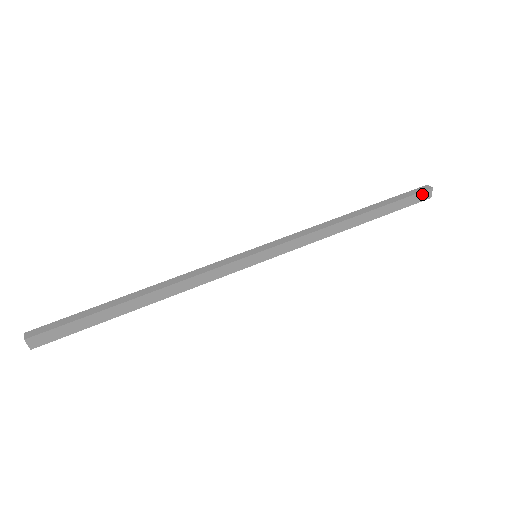
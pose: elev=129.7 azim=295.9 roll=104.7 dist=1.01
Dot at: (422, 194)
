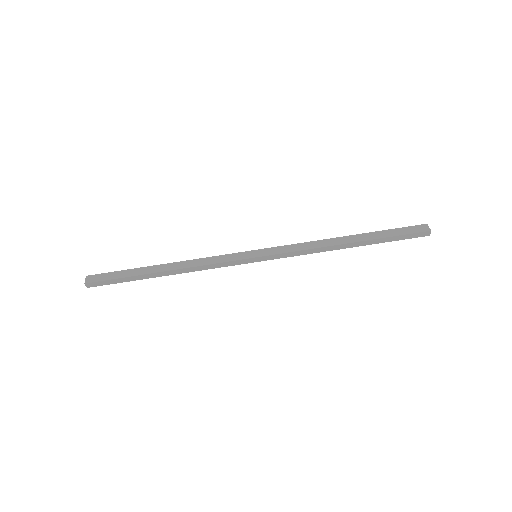
Dot at: (418, 235)
